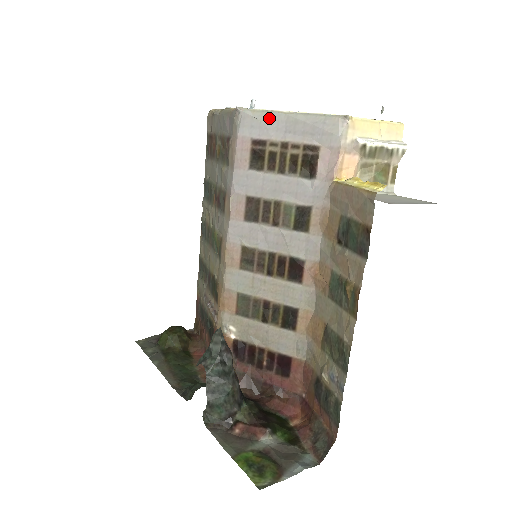
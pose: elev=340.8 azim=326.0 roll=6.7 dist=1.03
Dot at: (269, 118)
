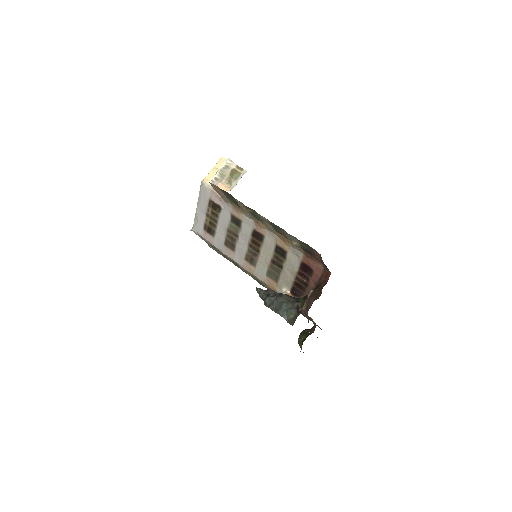
Dot at: (197, 217)
